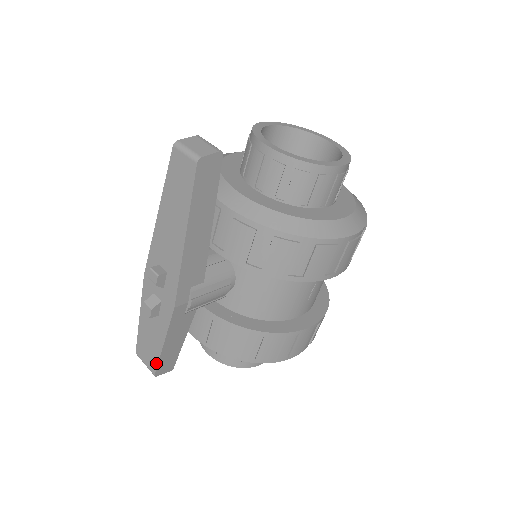
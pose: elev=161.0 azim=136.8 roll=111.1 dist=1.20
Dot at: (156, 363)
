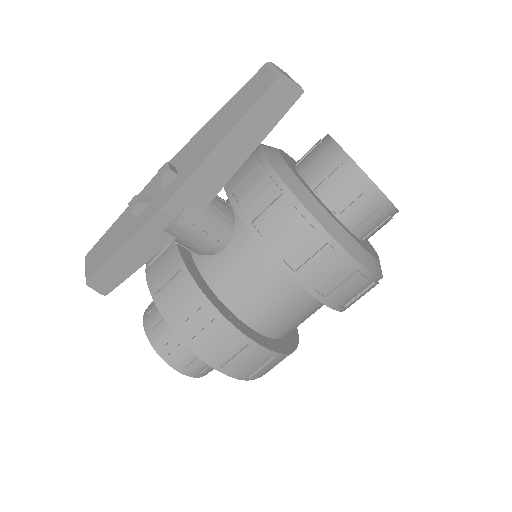
Dot at: (98, 267)
